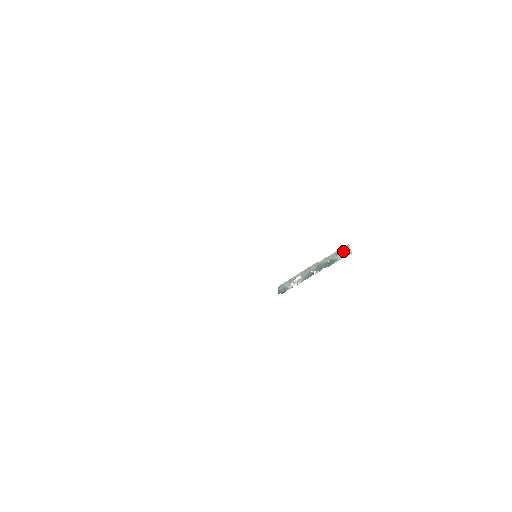
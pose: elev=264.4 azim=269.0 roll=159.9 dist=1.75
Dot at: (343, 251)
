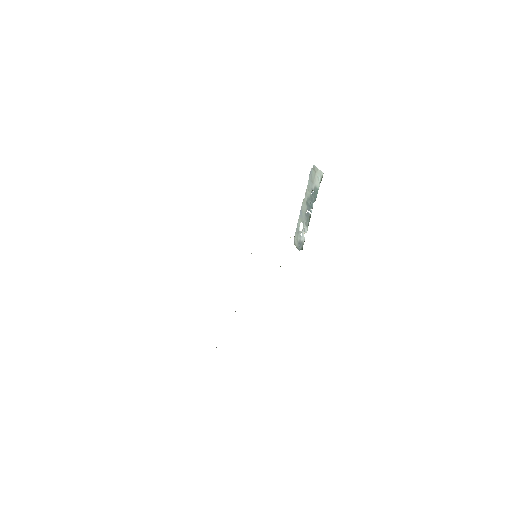
Dot at: (314, 175)
